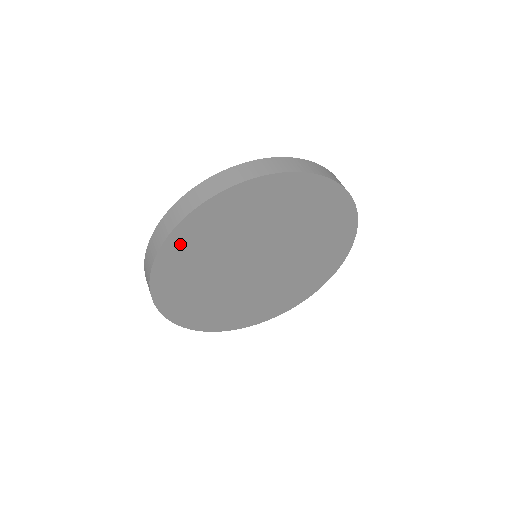
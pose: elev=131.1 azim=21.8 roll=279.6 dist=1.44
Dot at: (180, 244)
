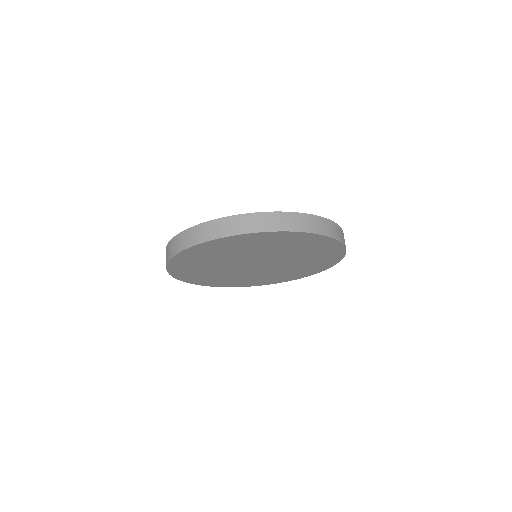
Dot at: (183, 274)
